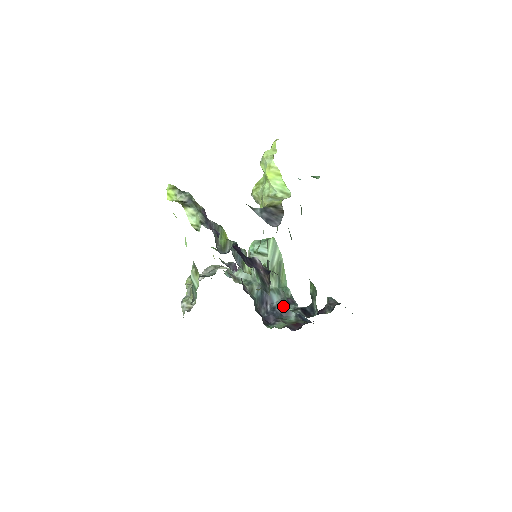
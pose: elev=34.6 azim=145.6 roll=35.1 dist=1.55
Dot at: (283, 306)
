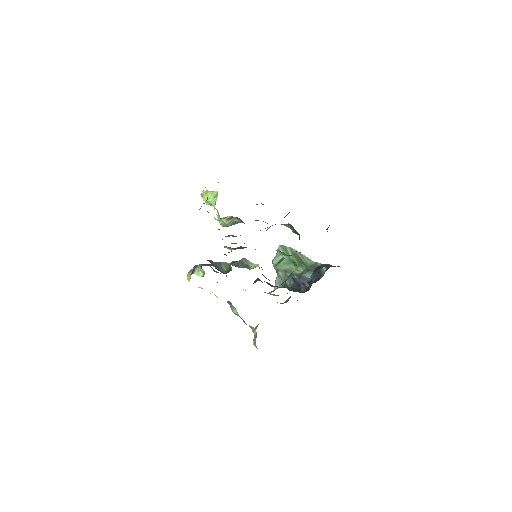
Dot at: (315, 273)
